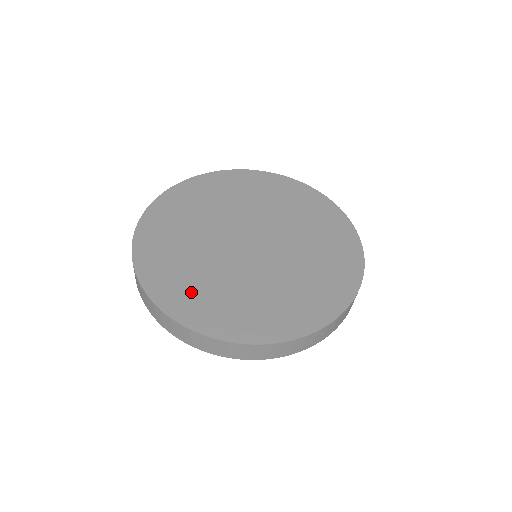
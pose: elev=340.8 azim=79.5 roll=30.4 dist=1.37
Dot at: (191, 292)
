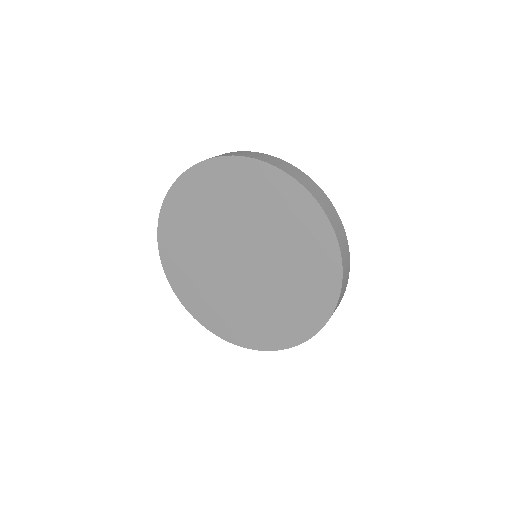
Dot at: (188, 280)
